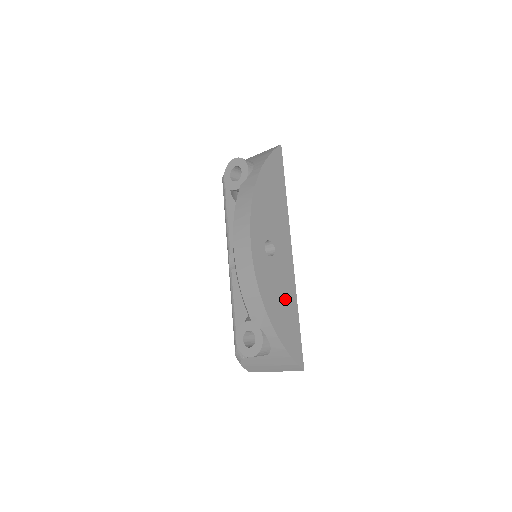
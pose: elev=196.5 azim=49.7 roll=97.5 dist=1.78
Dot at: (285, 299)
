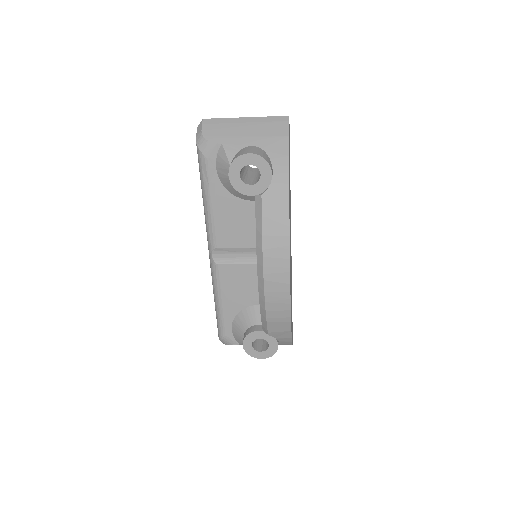
Dot at: occluded
